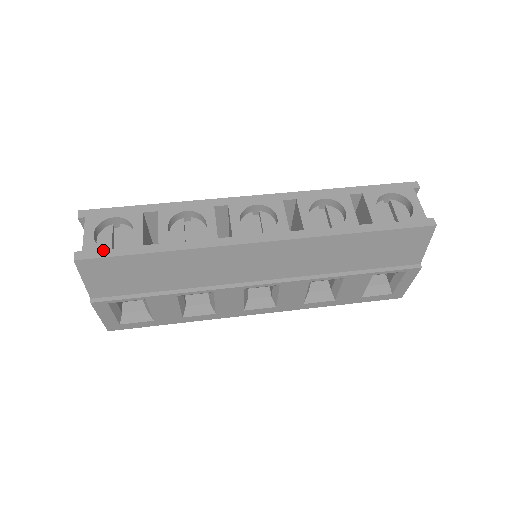
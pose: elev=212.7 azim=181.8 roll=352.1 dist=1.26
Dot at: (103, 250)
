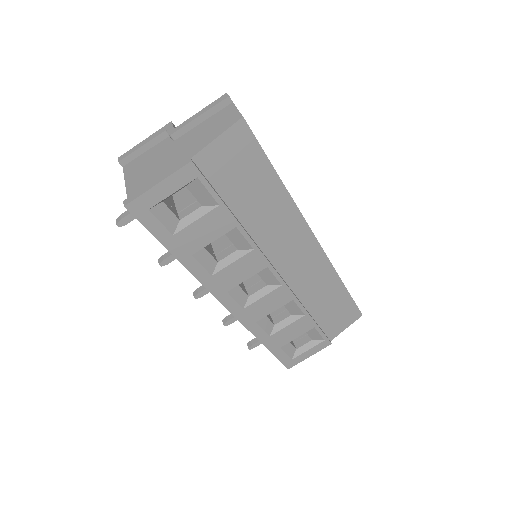
Dot at: occluded
